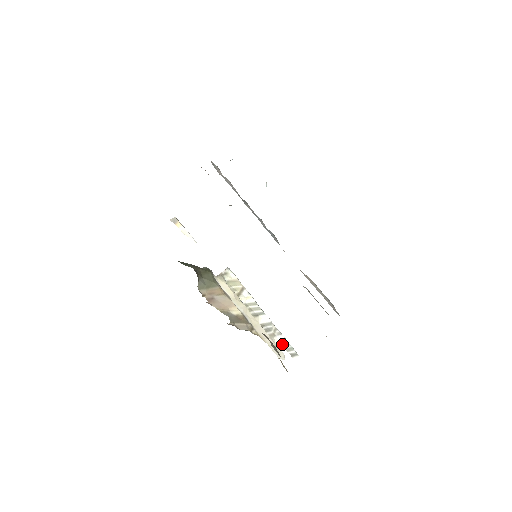
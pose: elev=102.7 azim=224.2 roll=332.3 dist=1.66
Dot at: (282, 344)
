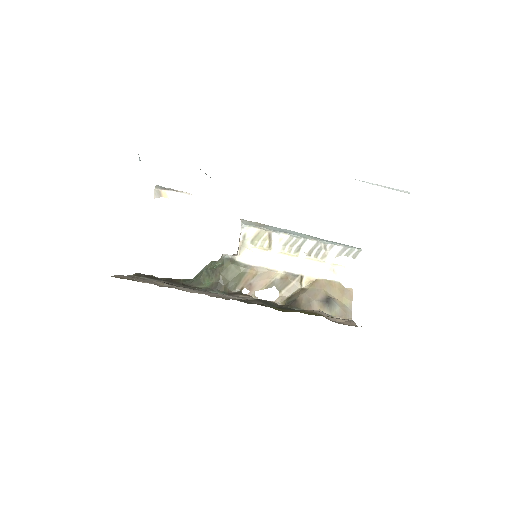
Dot at: (339, 254)
